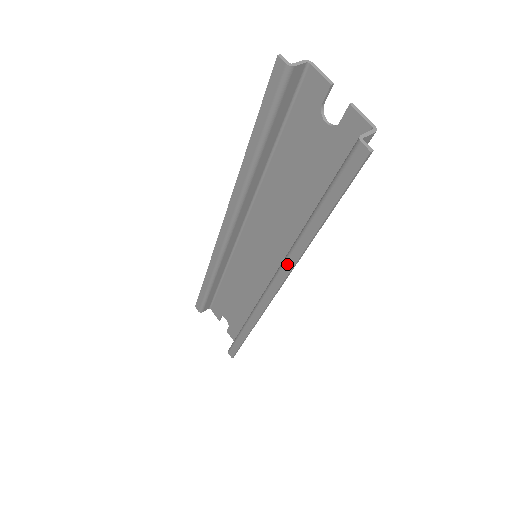
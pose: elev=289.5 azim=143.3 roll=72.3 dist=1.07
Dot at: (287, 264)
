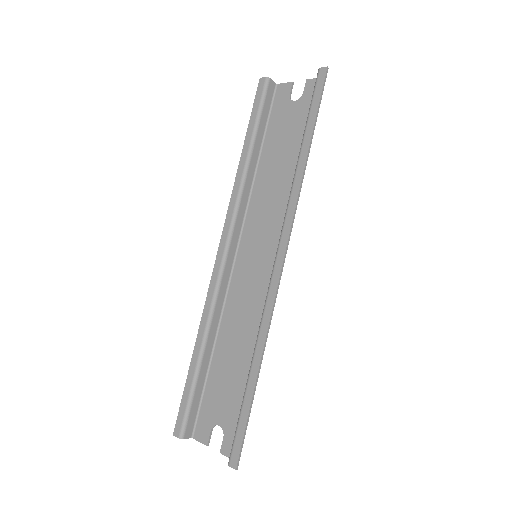
Dot at: (291, 204)
